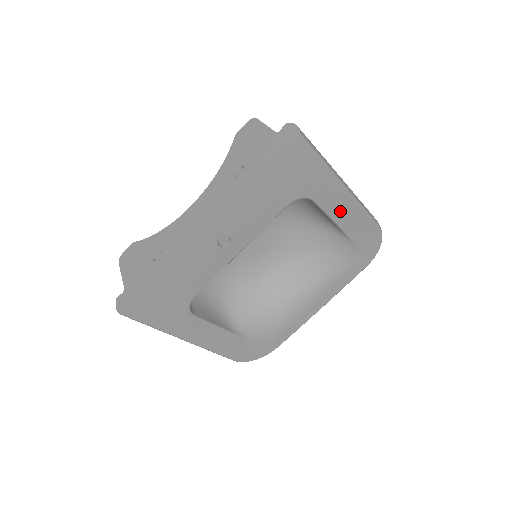
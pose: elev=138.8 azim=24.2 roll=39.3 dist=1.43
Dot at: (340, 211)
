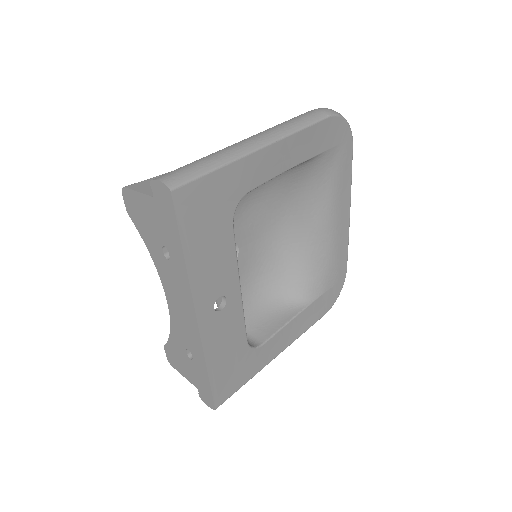
Dot at: (280, 161)
